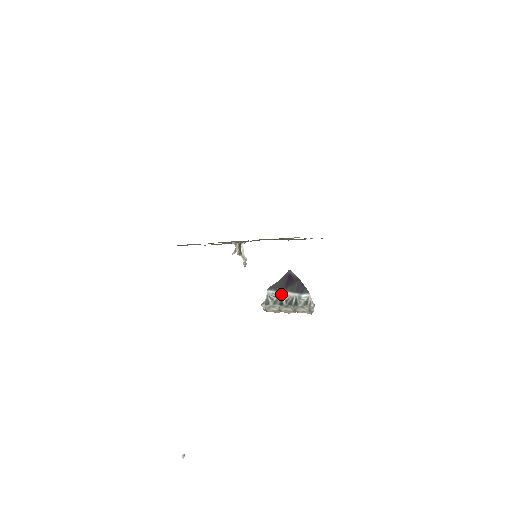
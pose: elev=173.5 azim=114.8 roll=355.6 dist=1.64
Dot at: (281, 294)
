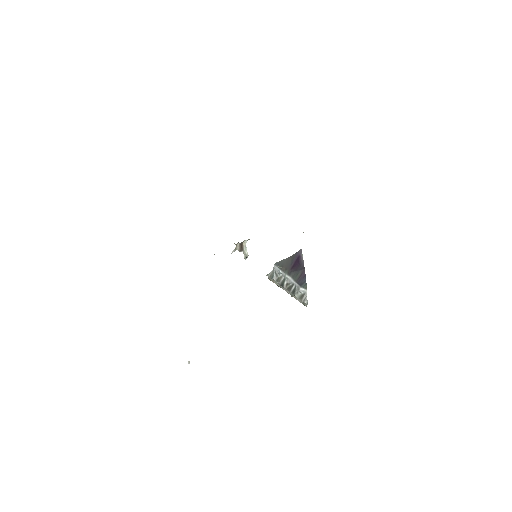
Dot at: (285, 275)
